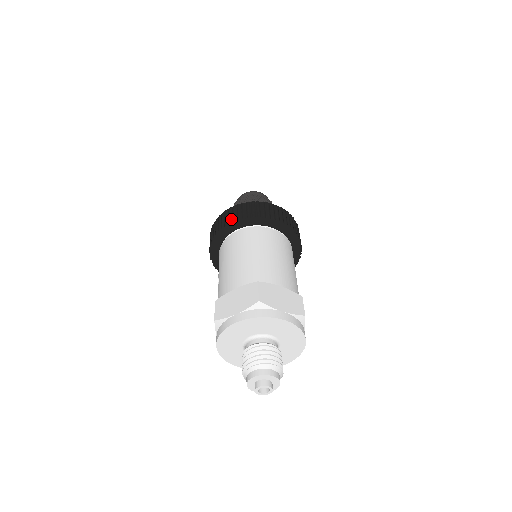
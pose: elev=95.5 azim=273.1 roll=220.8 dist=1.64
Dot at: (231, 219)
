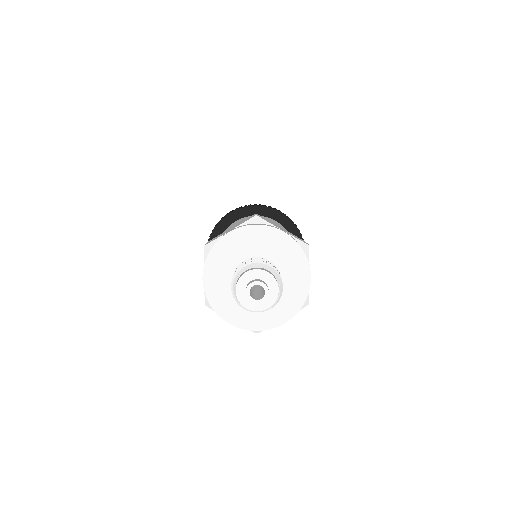
Dot at: (232, 211)
